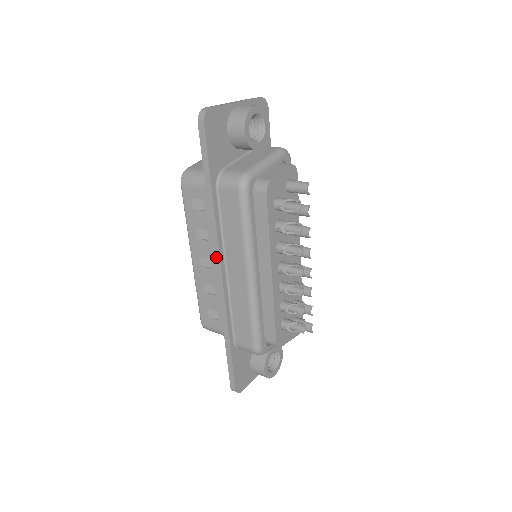
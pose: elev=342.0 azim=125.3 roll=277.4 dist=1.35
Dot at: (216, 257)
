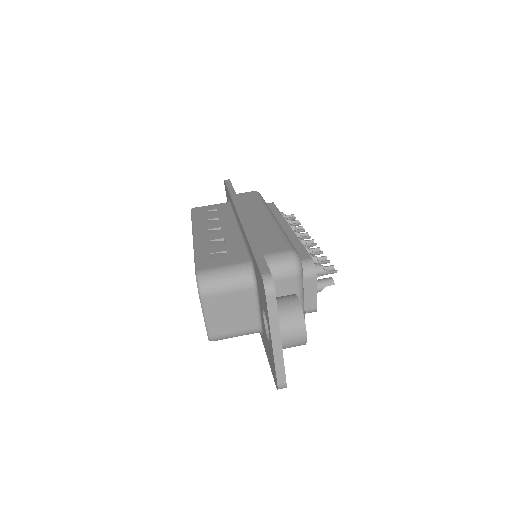
Dot at: occluded
